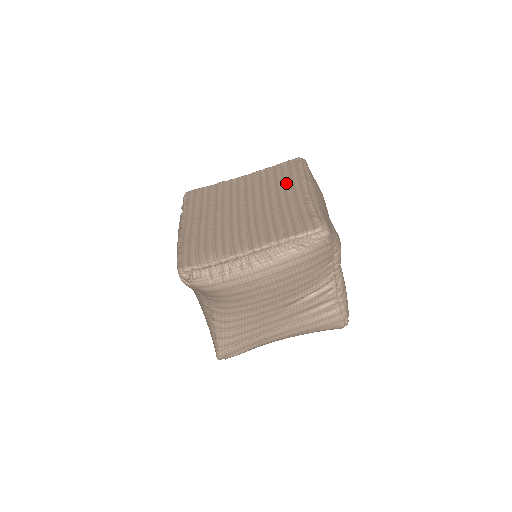
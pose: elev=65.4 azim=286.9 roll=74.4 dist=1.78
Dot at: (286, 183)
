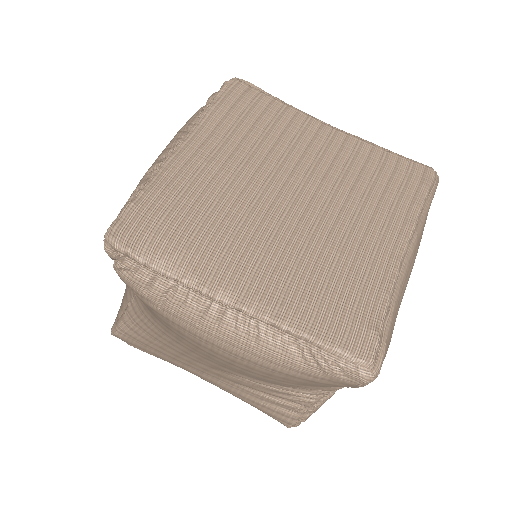
Dot at: (382, 208)
